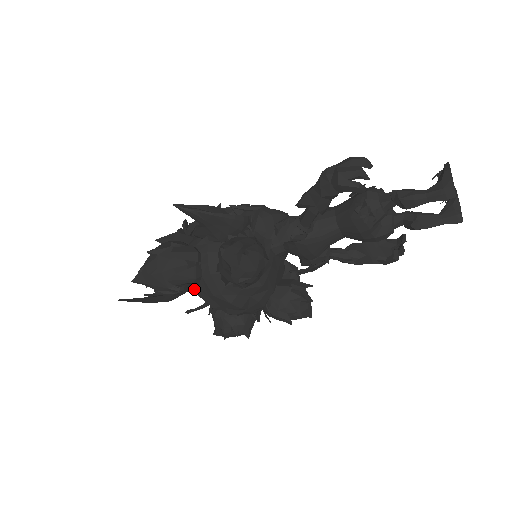
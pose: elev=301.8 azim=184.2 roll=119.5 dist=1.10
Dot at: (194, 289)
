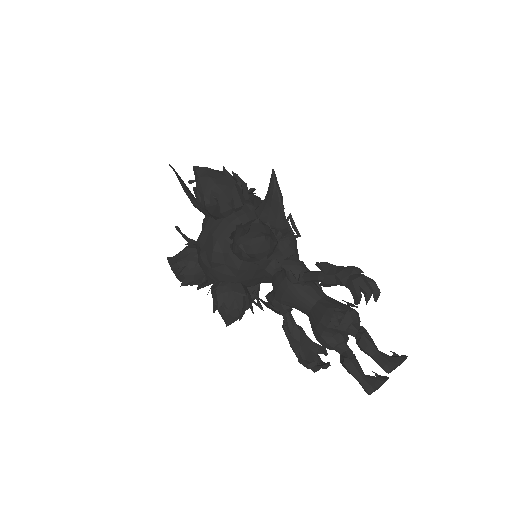
Dot at: (214, 215)
